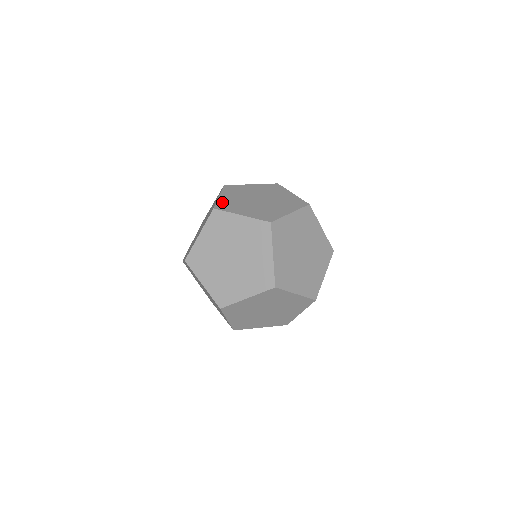
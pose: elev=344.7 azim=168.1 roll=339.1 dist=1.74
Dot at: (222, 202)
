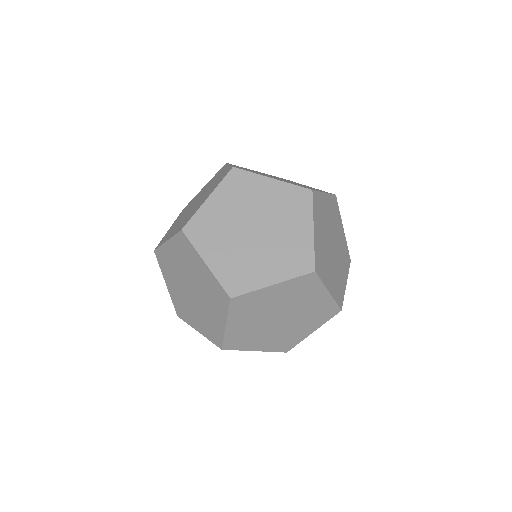
Dot at: (224, 275)
